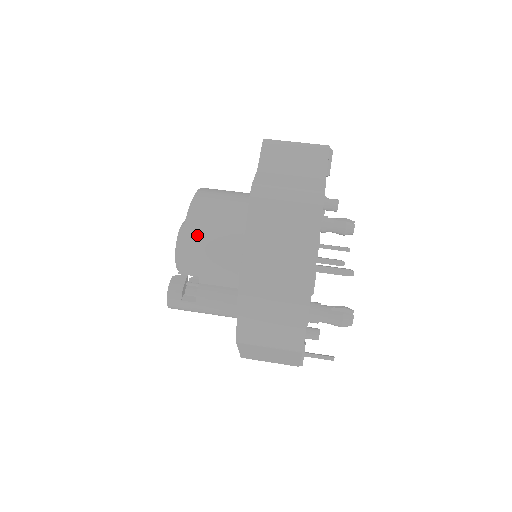
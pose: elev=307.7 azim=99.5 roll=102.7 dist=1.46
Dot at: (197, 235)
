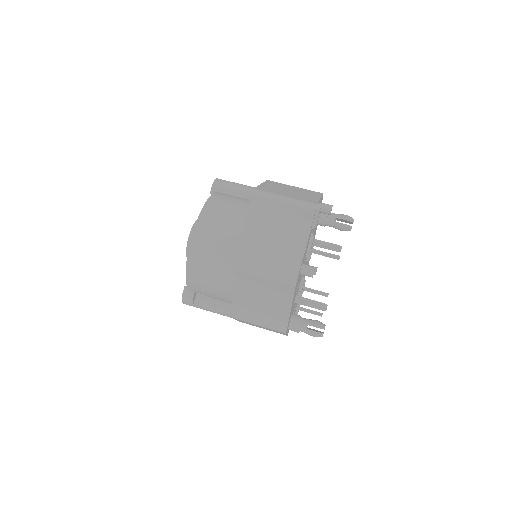
Dot at: (197, 273)
